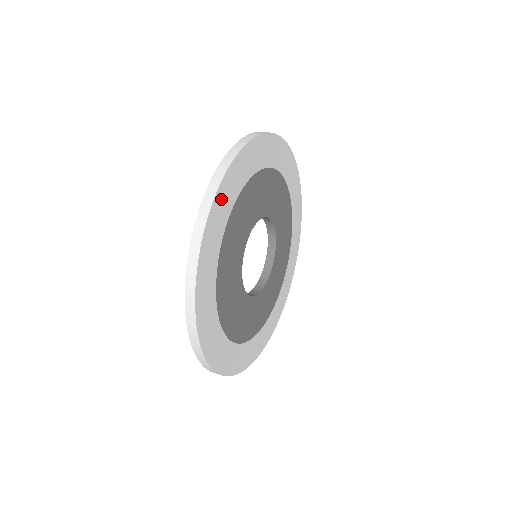
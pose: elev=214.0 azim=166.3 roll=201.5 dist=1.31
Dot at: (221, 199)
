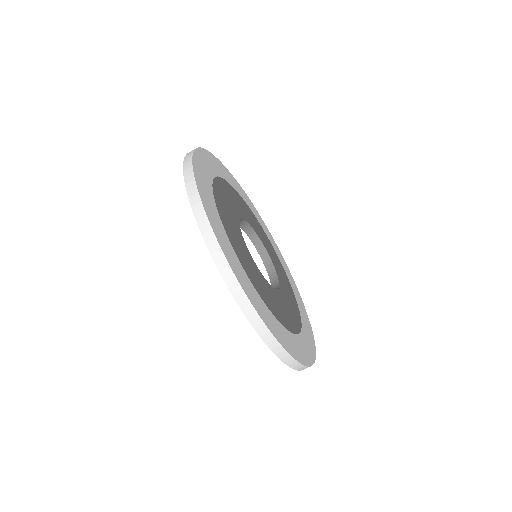
Dot at: (202, 158)
